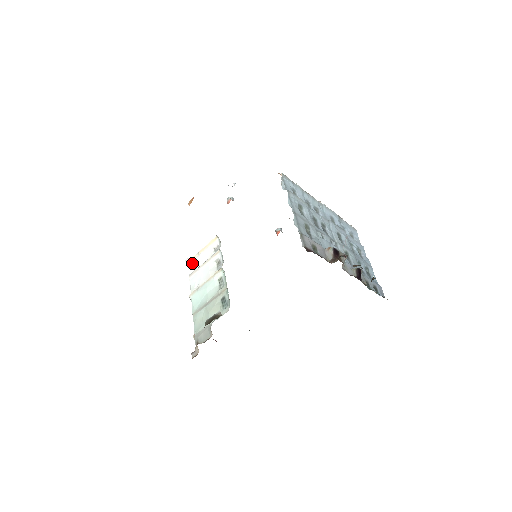
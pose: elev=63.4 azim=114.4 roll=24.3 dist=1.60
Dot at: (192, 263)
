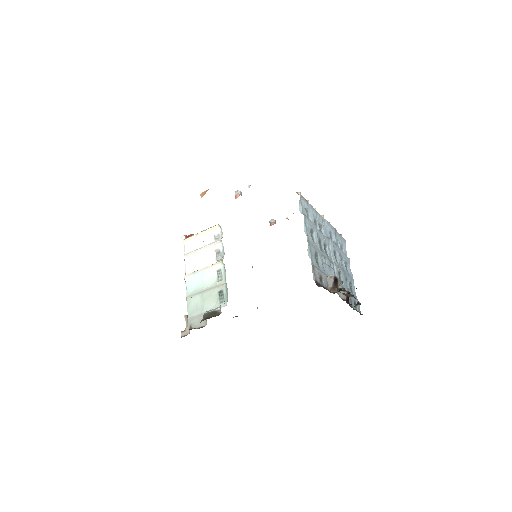
Dot at: (189, 243)
